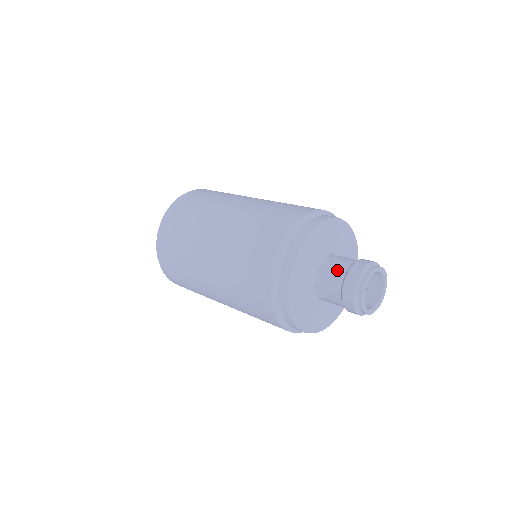
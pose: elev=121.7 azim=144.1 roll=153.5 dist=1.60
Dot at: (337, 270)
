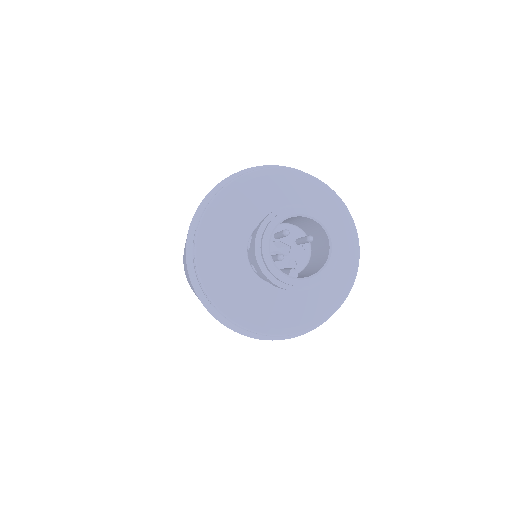
Dot at: occluded
